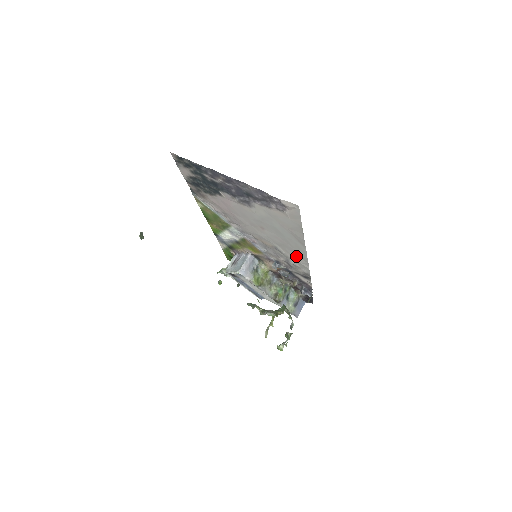
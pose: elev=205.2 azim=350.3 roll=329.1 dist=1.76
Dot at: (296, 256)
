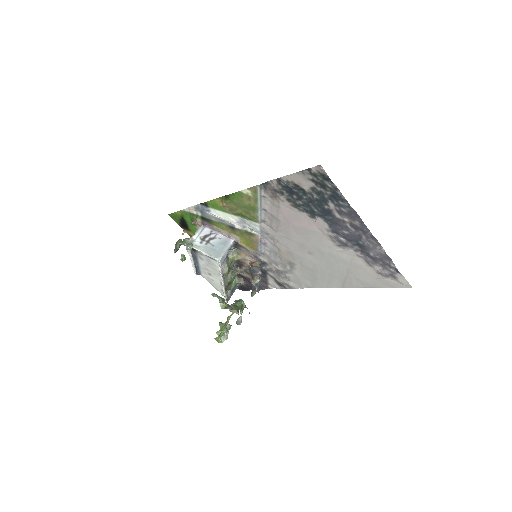
Dot at: (308, 279)
